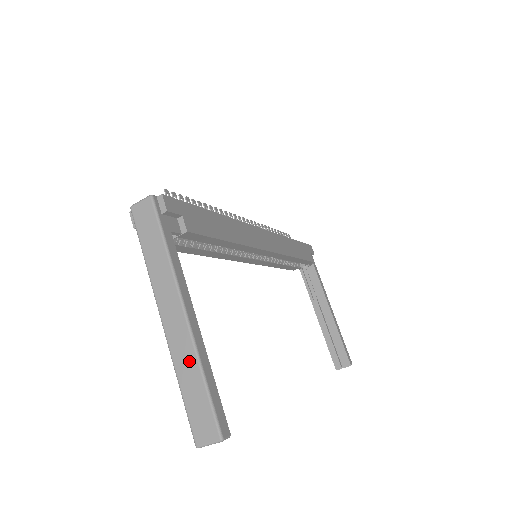
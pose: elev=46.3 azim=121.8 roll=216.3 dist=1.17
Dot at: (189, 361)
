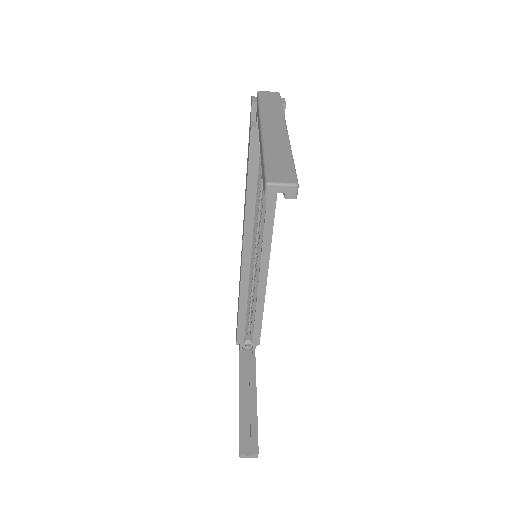
Dot at: (281, 147)
